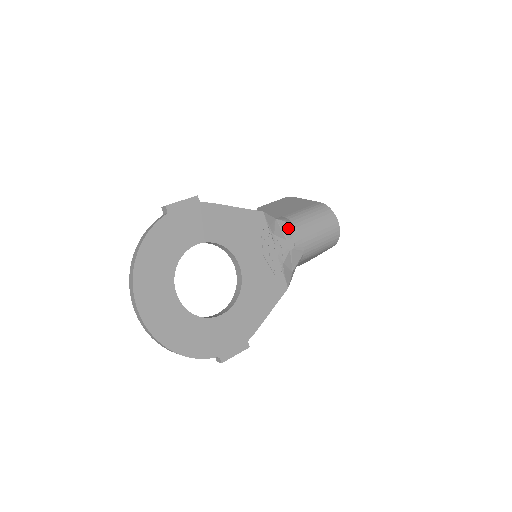
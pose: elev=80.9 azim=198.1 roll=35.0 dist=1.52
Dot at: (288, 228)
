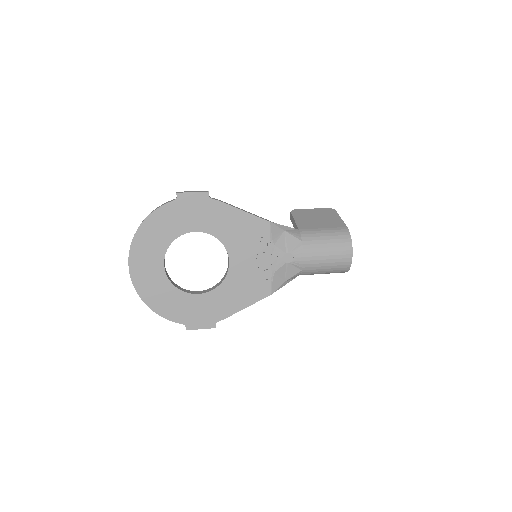
Dot at: (293, 243)
